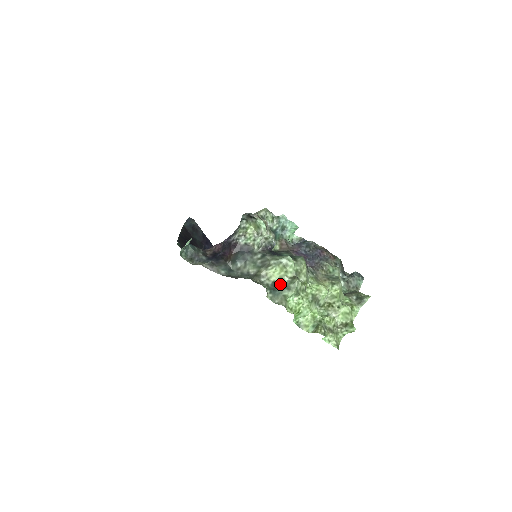
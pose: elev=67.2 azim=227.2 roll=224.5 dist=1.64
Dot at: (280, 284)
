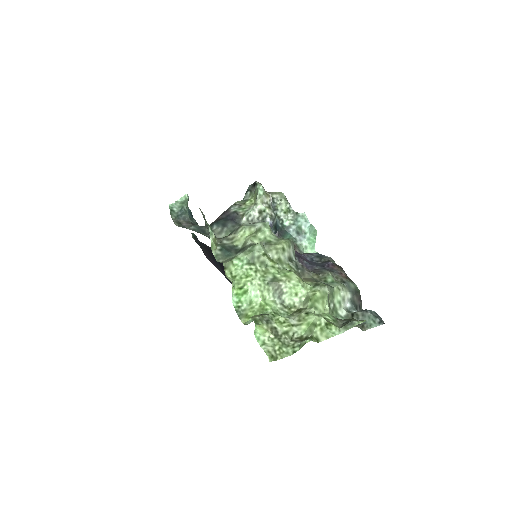
Dot at: (240, 249)
